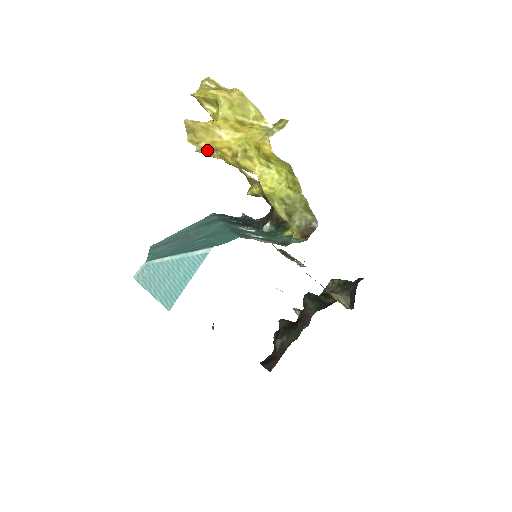
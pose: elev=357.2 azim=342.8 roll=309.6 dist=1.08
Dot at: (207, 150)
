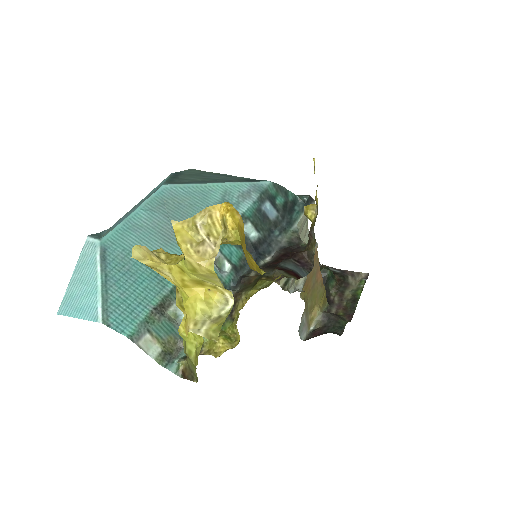
Dot at: occluded
